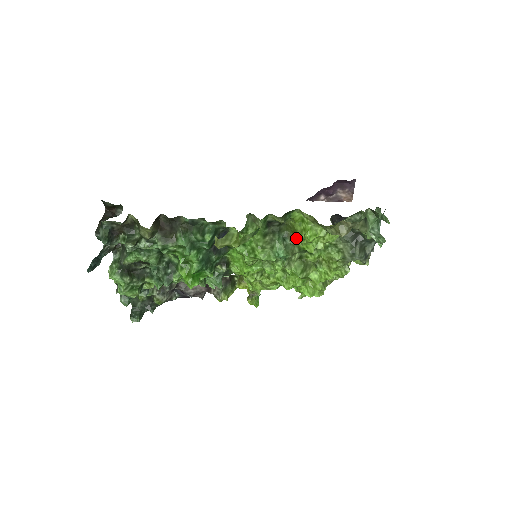
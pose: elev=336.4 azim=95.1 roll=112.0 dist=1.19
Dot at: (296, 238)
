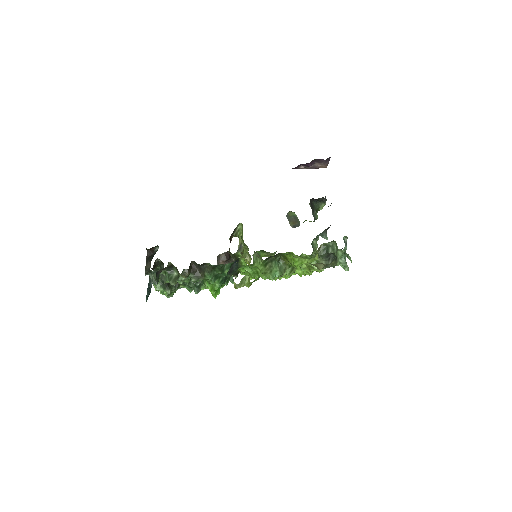
Dot at: (287, 261)
